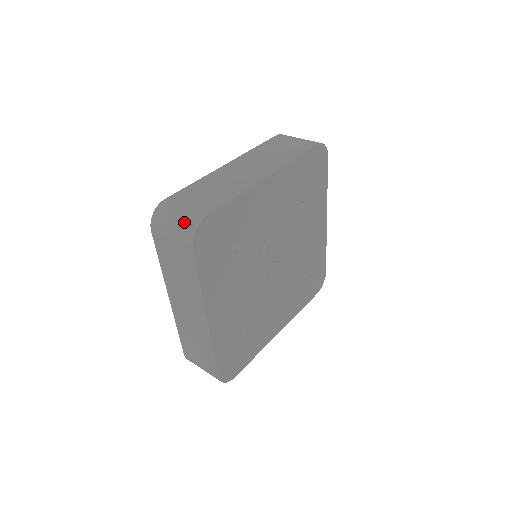
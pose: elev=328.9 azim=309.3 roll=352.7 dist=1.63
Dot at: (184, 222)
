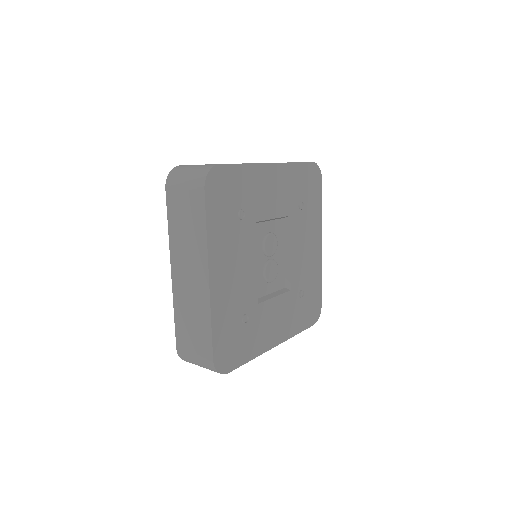
Dot at: (198, 169)
